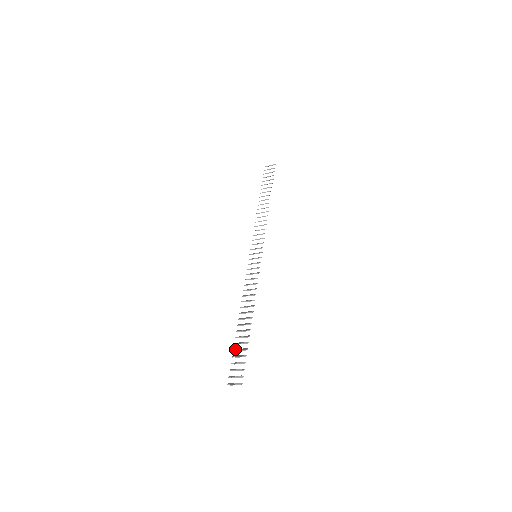
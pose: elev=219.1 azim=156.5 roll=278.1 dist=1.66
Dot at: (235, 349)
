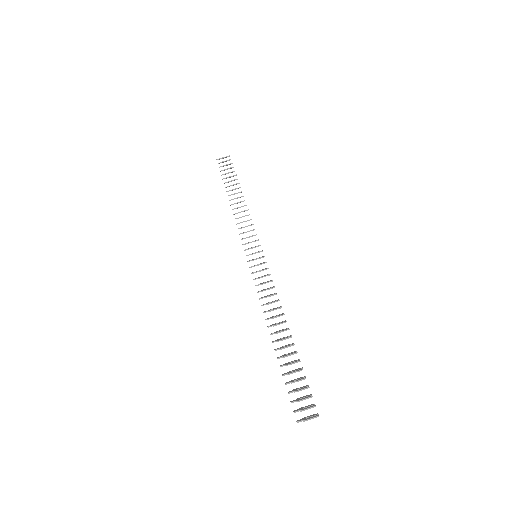
Dot at: (285, 373)
